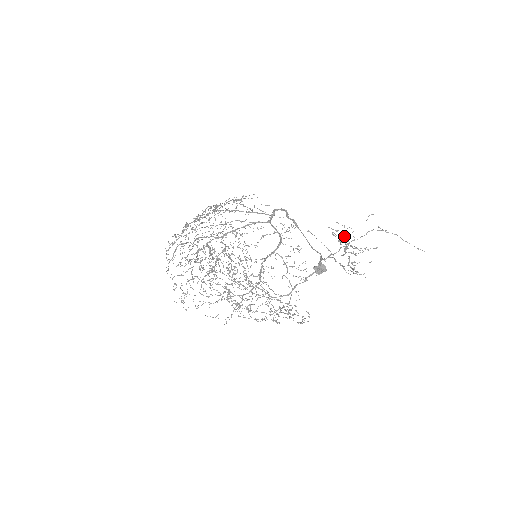
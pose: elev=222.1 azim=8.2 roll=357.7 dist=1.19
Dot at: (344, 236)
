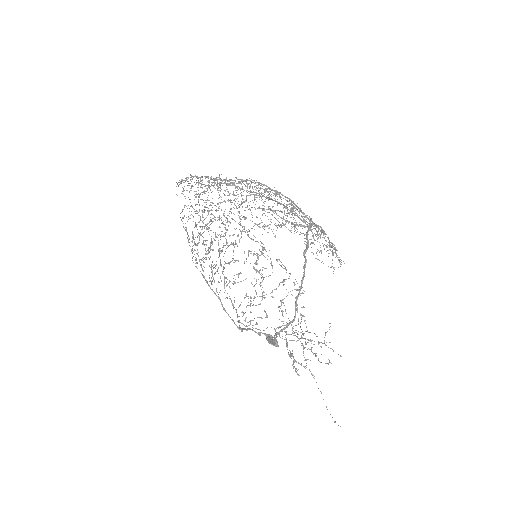
Dot at: occluded
